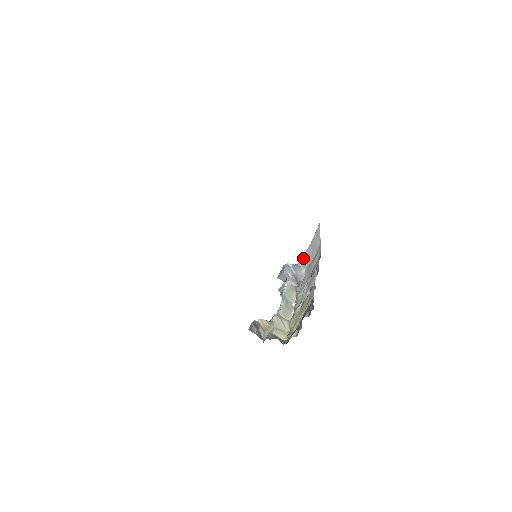
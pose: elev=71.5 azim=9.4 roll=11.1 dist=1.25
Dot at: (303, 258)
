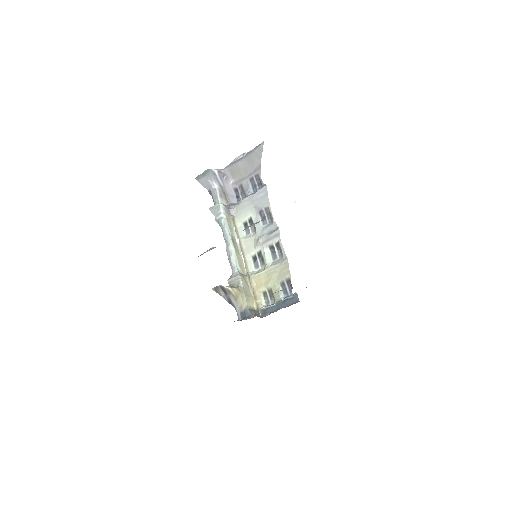
Dot at: (232, 168)
